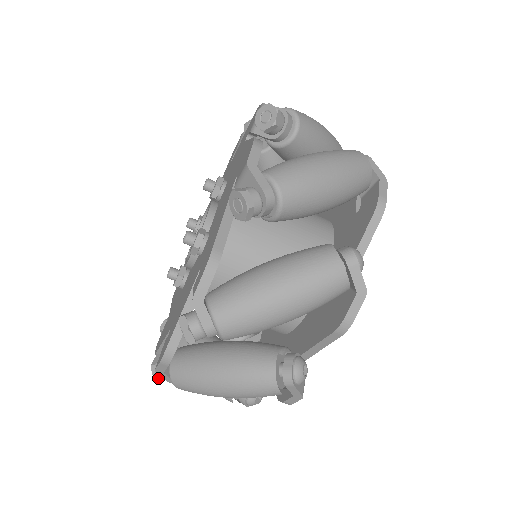
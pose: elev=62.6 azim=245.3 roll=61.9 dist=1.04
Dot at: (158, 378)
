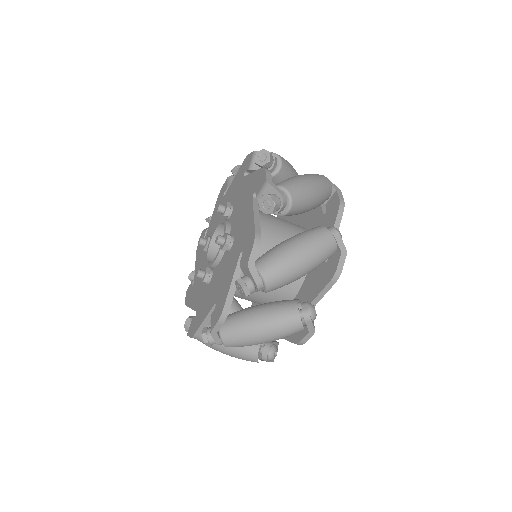
Dot at: (208, 343)
